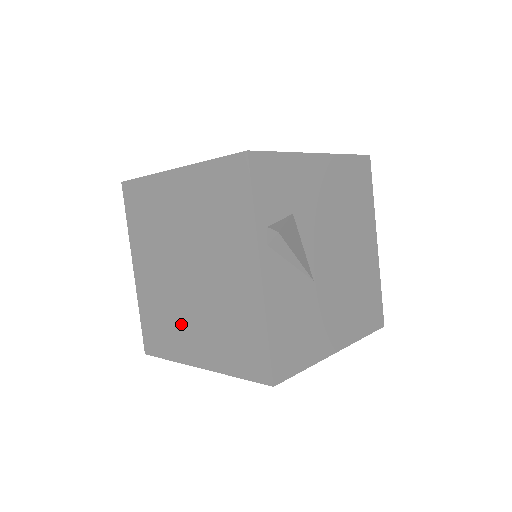
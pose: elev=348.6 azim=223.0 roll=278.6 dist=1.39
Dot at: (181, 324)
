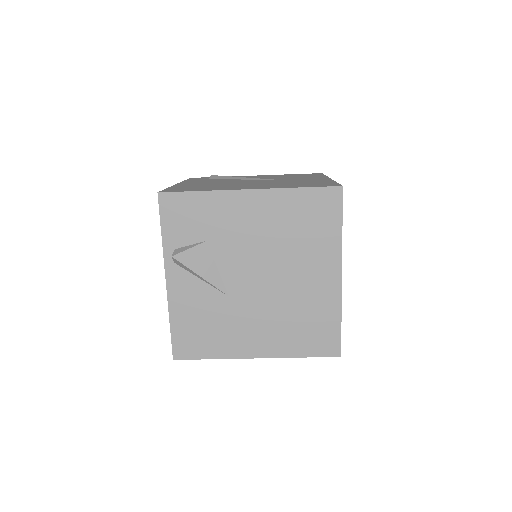
Dot at: occluded
